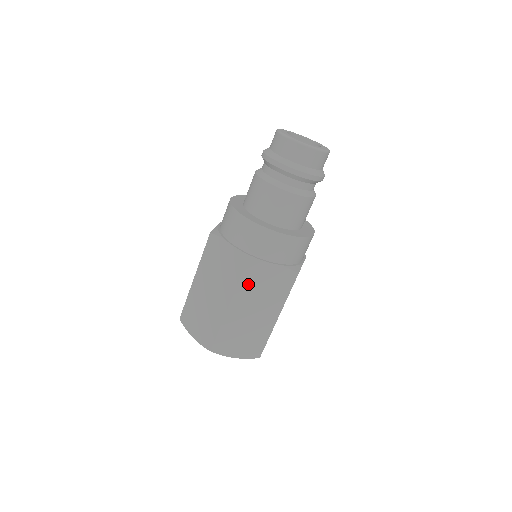
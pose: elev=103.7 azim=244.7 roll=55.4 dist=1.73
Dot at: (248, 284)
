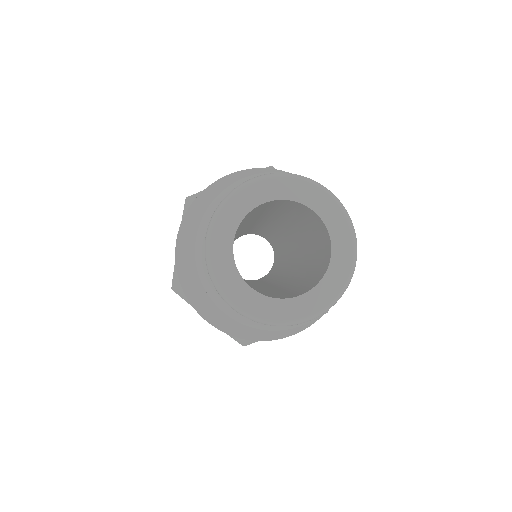
Dot at: occluded
